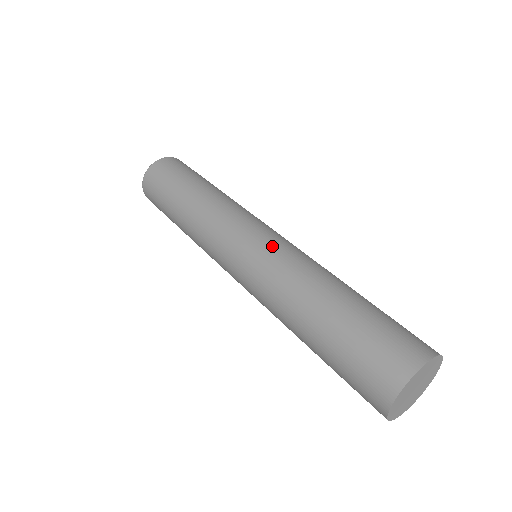
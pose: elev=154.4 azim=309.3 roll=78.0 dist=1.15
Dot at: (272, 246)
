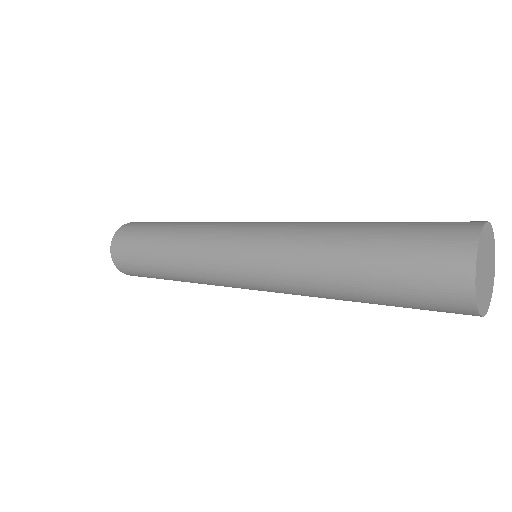
Dot at: (259, 250)
